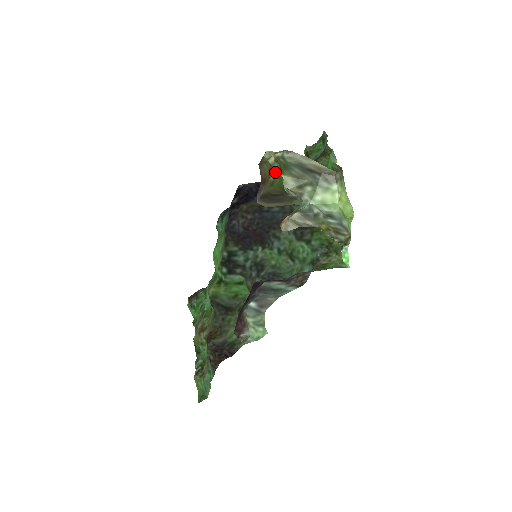
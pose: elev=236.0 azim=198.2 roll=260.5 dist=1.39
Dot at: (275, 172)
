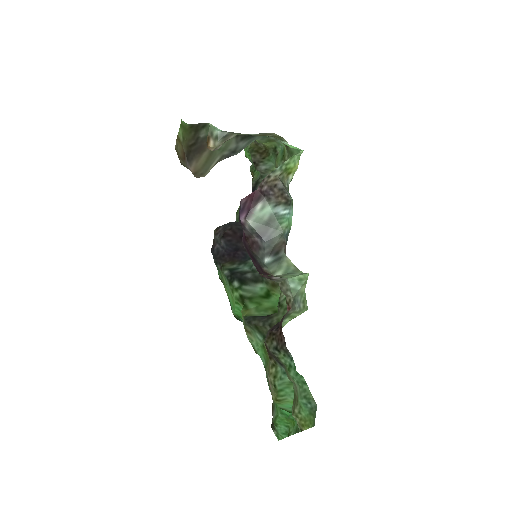
Dot at: (179, 132)
